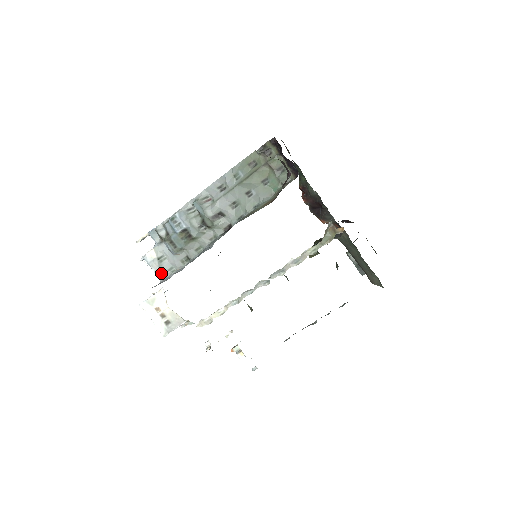
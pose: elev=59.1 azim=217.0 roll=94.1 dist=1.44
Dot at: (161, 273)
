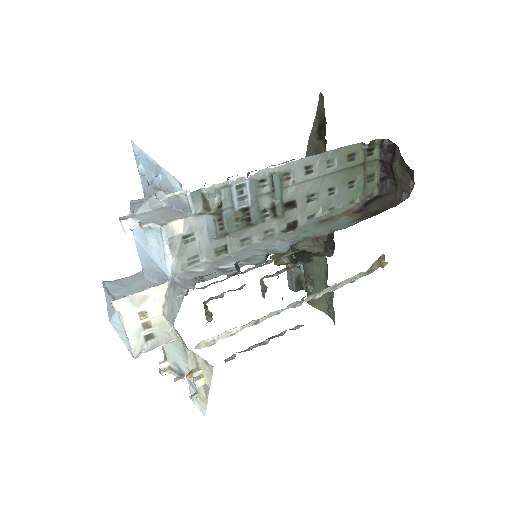
Dot at: (179, 260)
